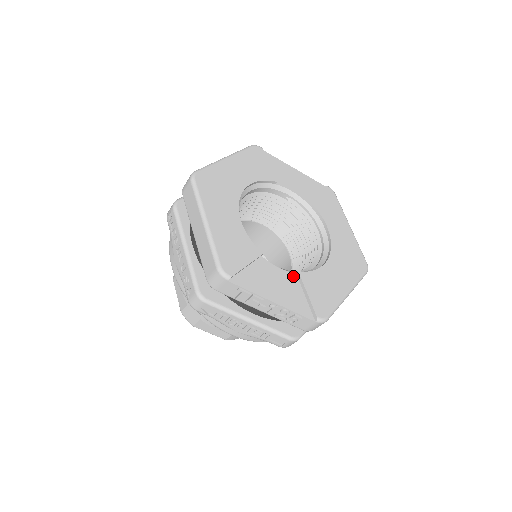
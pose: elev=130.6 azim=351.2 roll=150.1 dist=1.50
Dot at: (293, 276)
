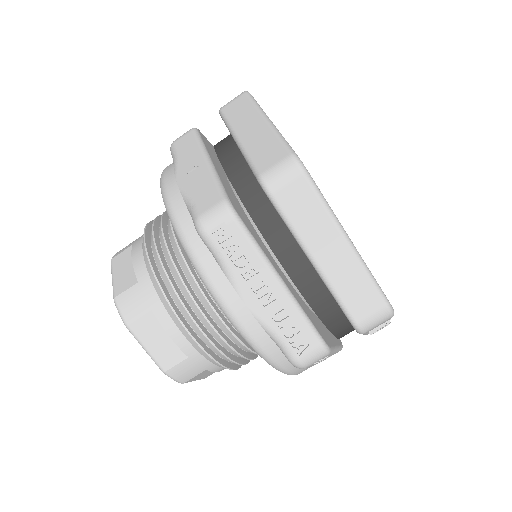
Dot at: occluded
